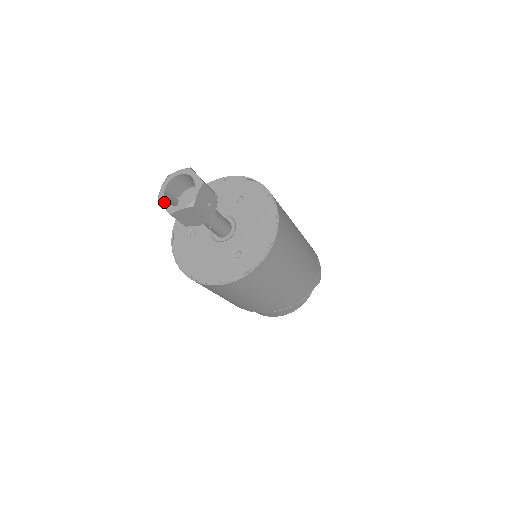
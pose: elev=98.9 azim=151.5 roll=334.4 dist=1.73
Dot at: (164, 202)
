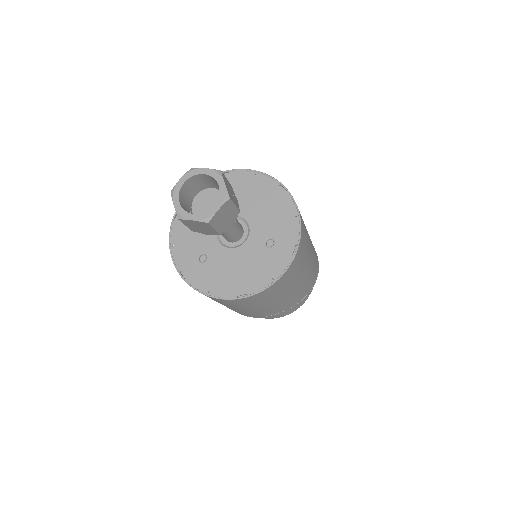
Dot at: (191, 216)
